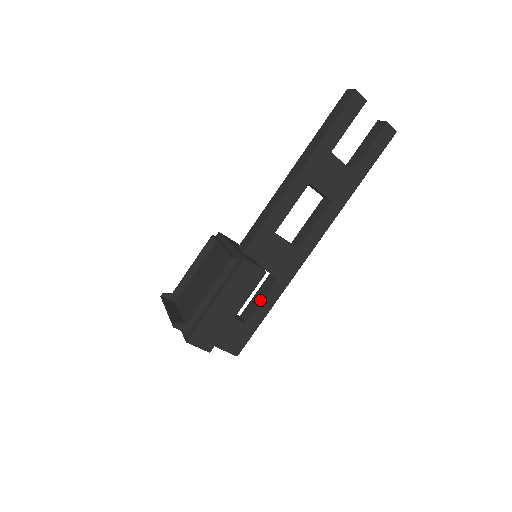
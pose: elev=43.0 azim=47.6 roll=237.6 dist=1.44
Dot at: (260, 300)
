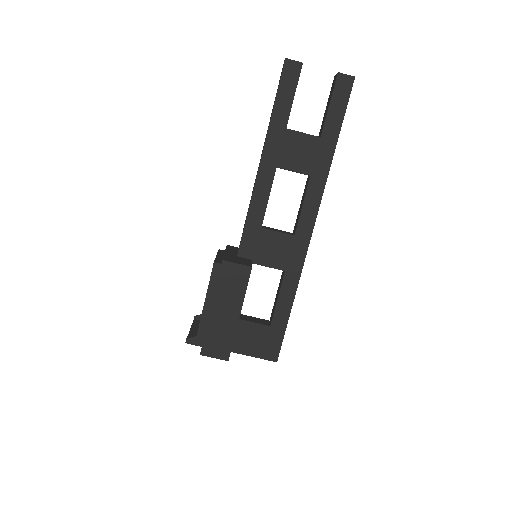
Dot at: (277, 299)
